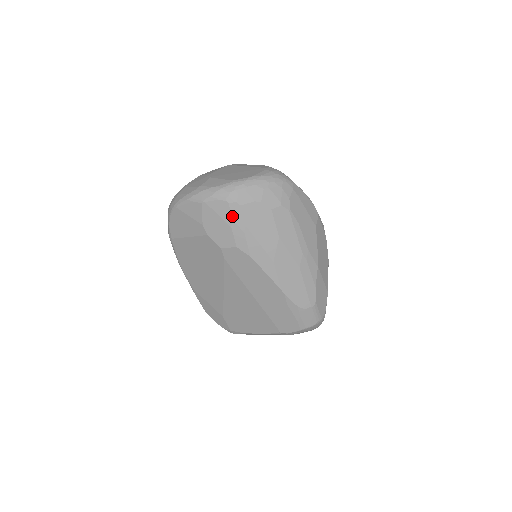
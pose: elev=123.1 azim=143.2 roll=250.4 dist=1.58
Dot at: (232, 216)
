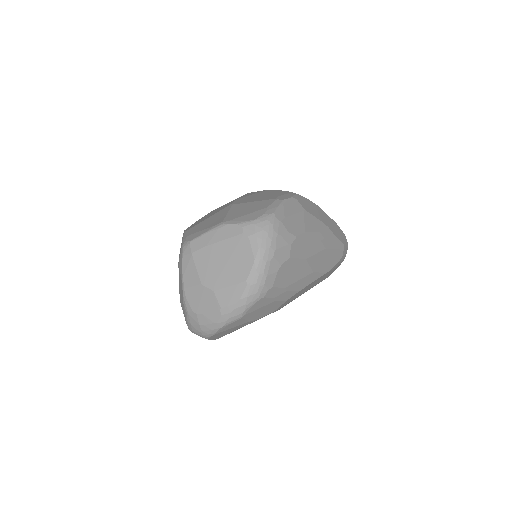
Dot at: (272, 297)
